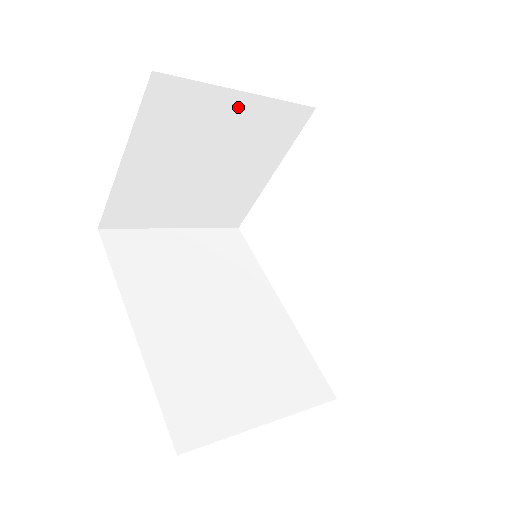
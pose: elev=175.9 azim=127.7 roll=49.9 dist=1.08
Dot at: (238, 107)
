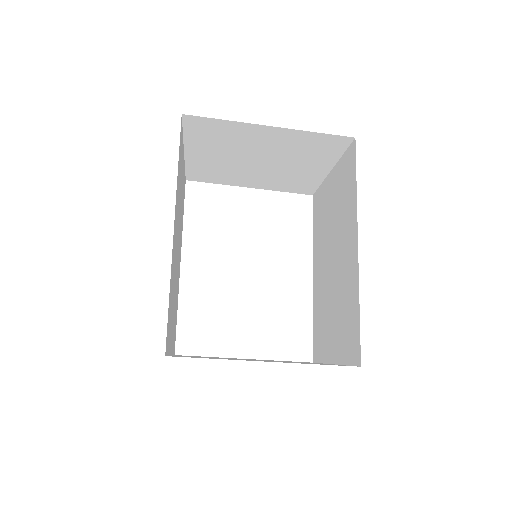
Dot at: (318, 169)
